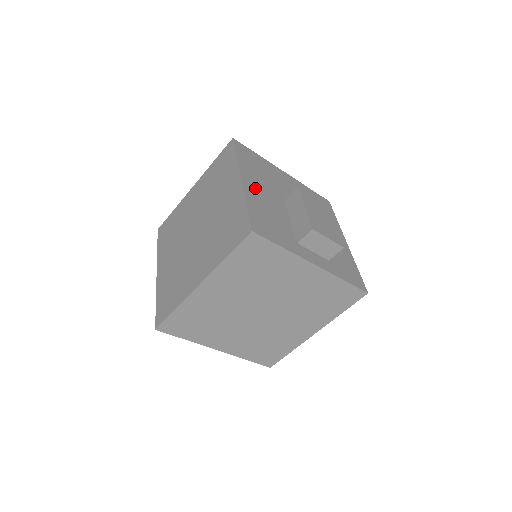
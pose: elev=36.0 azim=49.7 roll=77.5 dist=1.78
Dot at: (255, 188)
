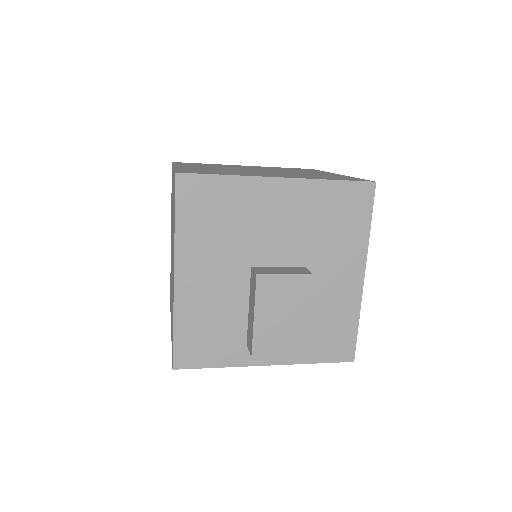
Dot at: (197, 279)
